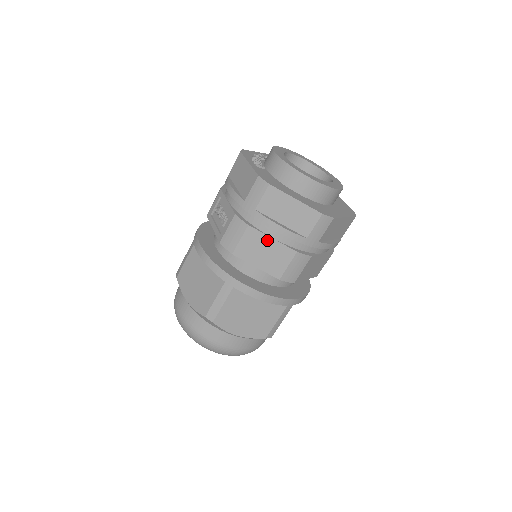
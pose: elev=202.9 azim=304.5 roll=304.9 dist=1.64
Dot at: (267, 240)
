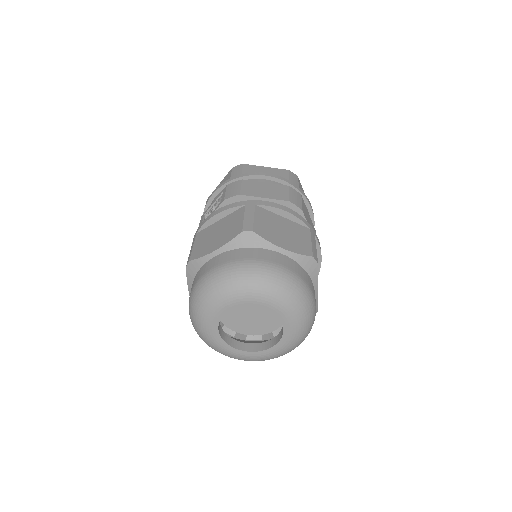
Dot at: (262, 184)
